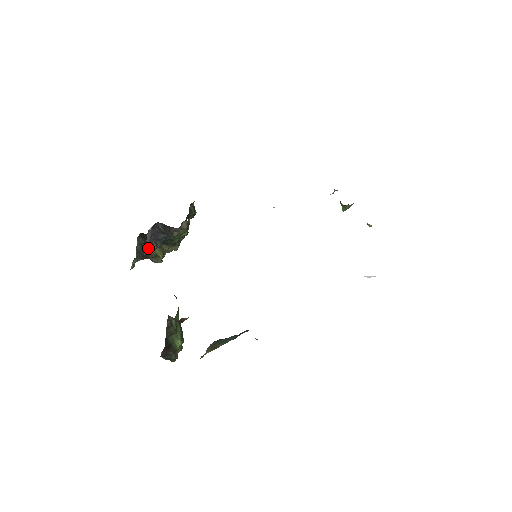
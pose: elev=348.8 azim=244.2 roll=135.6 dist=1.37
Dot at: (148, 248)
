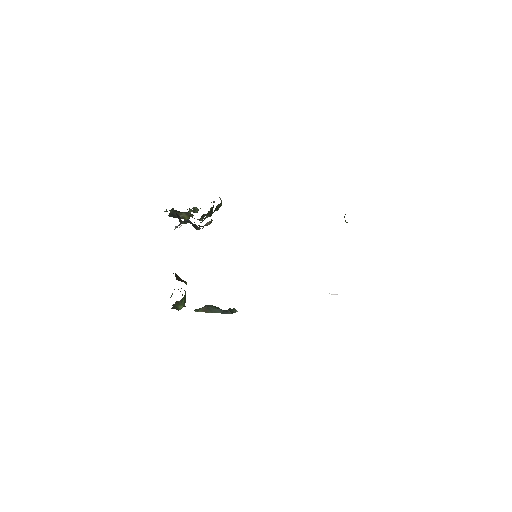
Dot at: occluded
